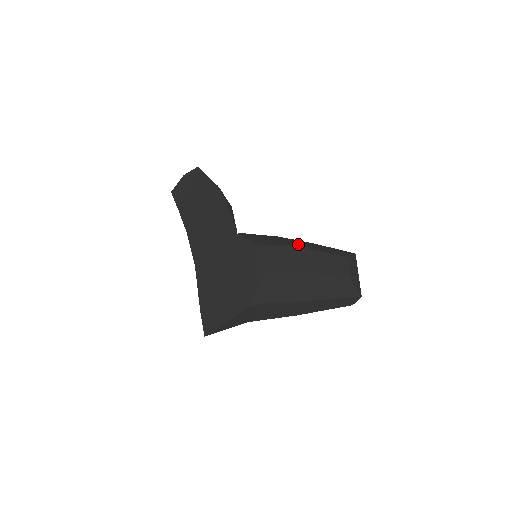
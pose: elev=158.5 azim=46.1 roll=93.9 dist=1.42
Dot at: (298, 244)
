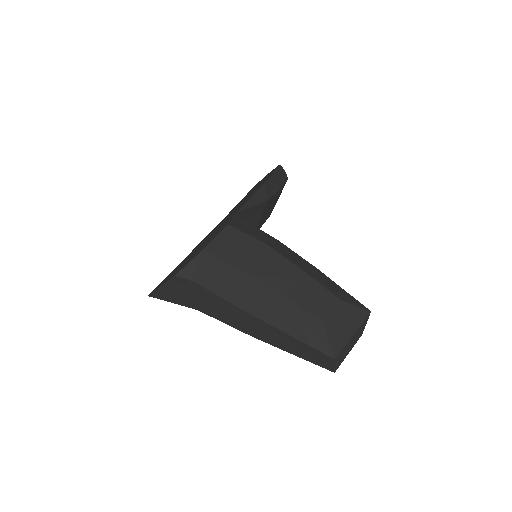
Dot at: (286, 253)
